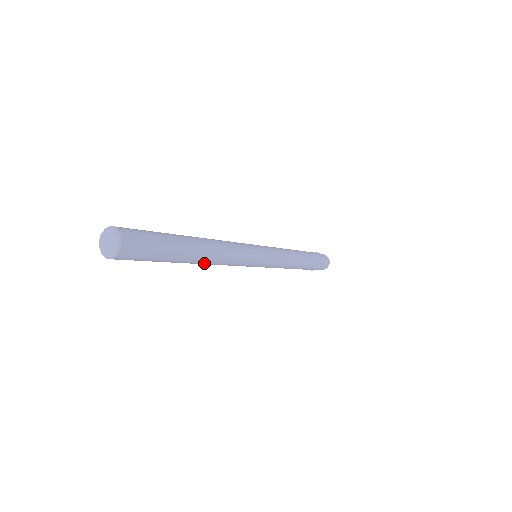
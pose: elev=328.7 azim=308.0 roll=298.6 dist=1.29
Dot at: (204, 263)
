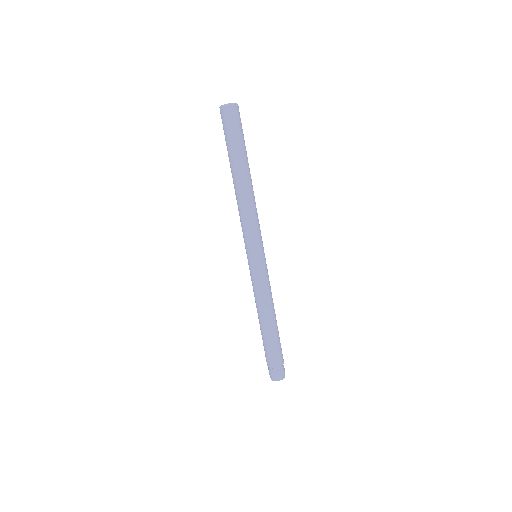
Dot at: (240, 188)
